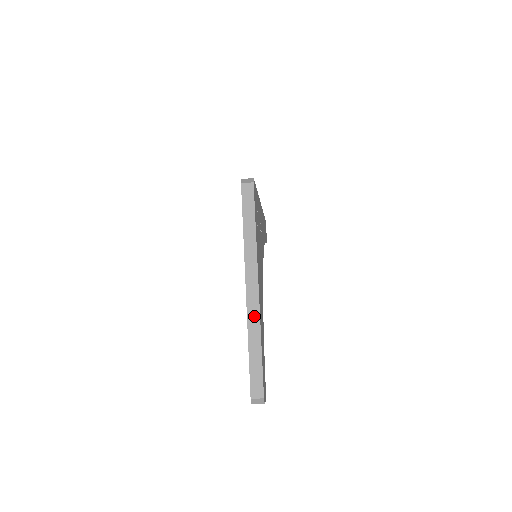
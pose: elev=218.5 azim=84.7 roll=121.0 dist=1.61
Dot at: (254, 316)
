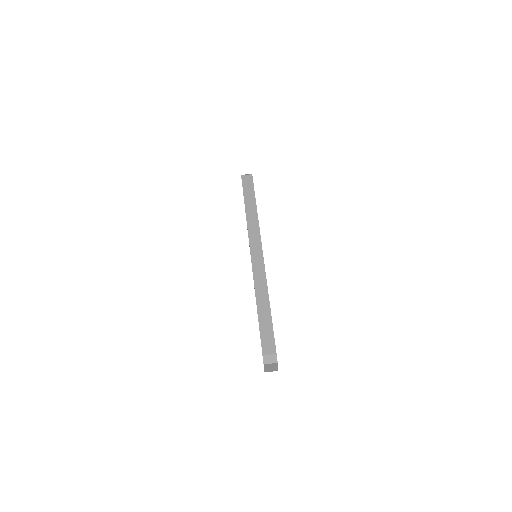
Dot at: (260, 278)
